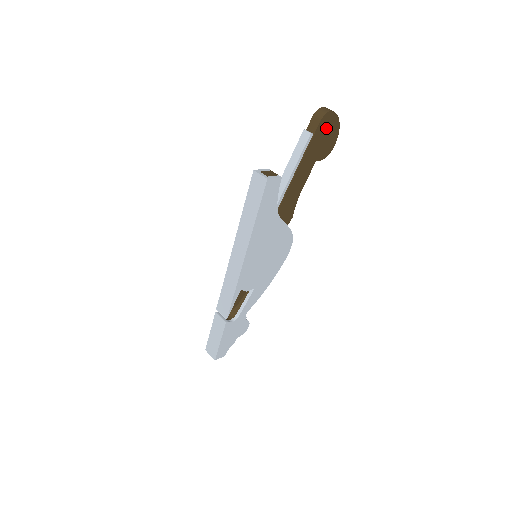
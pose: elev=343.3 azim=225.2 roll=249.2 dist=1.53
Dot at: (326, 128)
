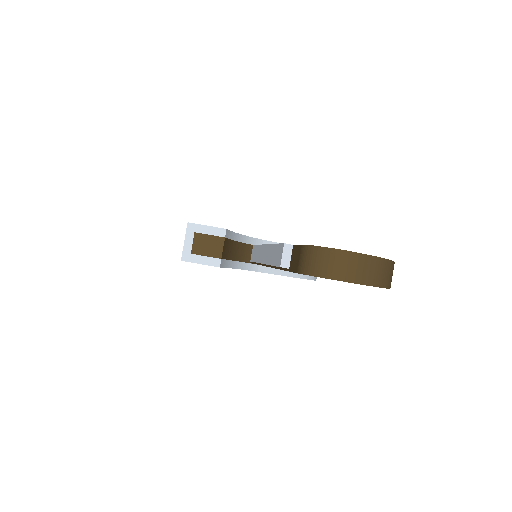
Dot at: occluded
